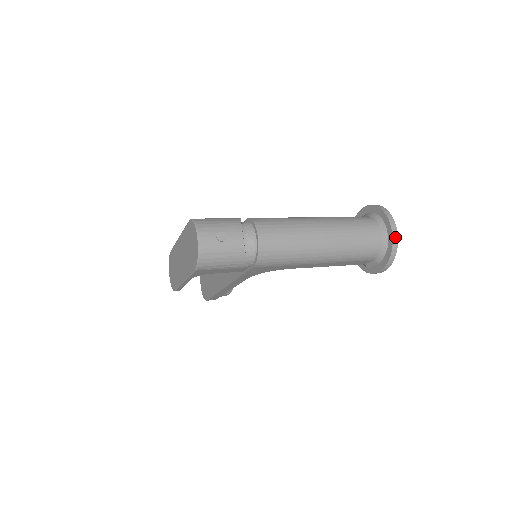
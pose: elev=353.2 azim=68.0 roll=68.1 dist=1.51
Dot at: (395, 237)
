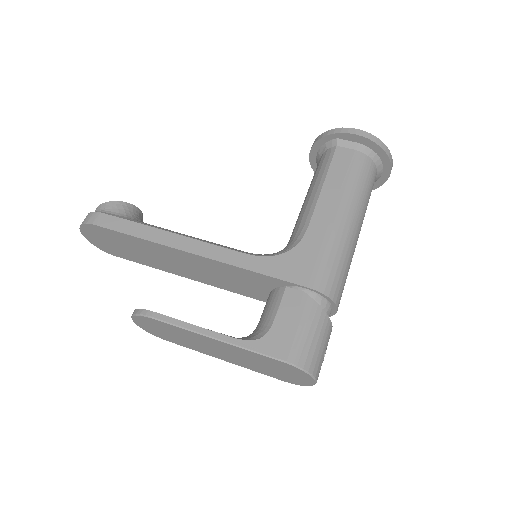
Dot at: occluded
